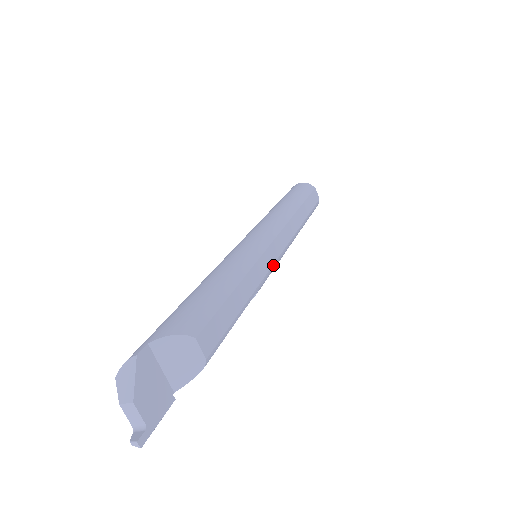
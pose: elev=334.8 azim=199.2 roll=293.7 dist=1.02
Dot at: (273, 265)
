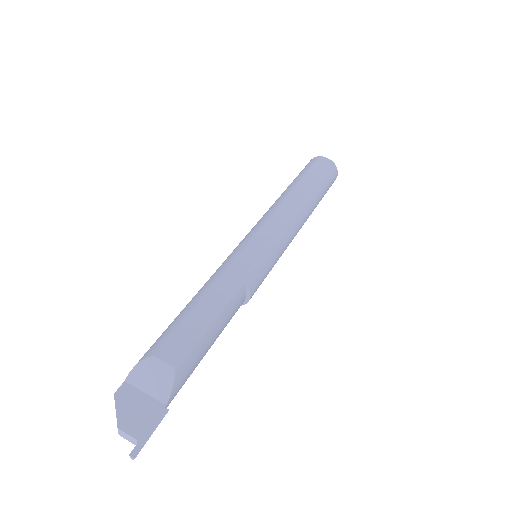
Dot at: (261, 253)
